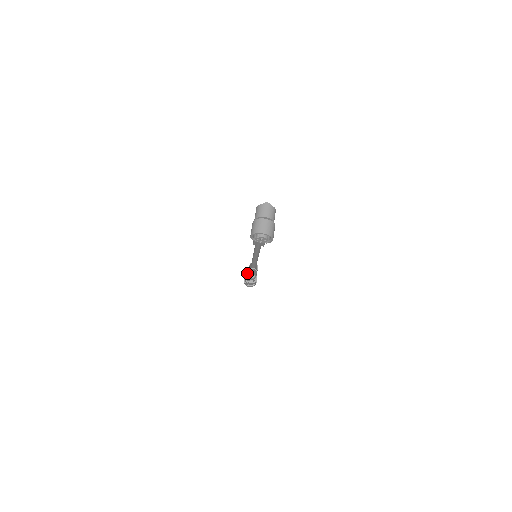
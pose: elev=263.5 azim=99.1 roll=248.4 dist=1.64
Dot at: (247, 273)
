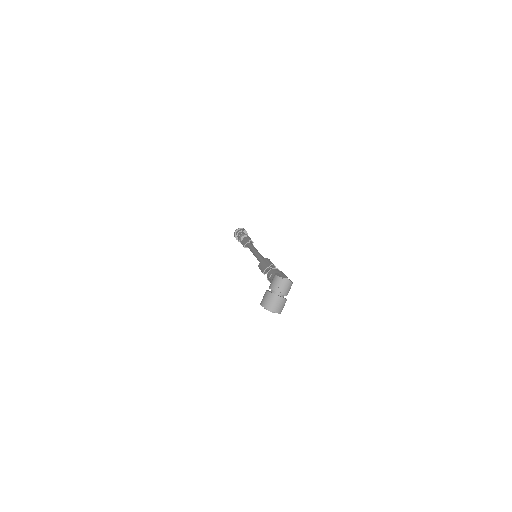
Dot at: (240, 238)
